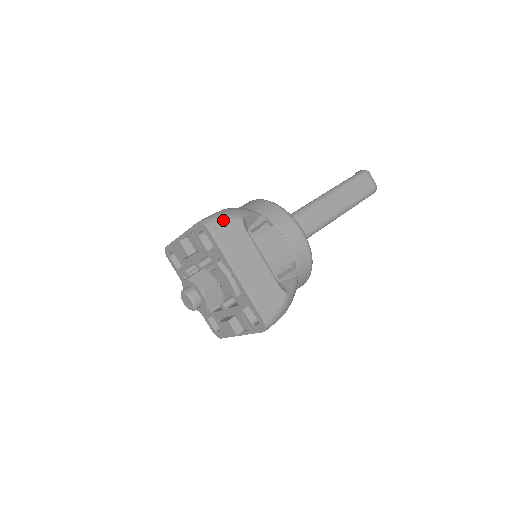
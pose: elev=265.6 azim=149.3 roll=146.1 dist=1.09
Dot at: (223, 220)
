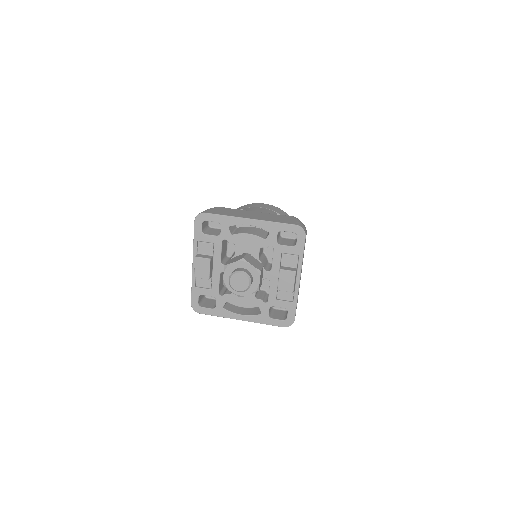
Dot at: (209, 209)
